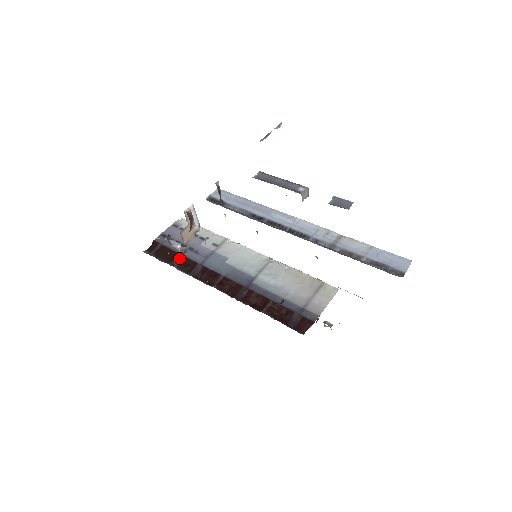
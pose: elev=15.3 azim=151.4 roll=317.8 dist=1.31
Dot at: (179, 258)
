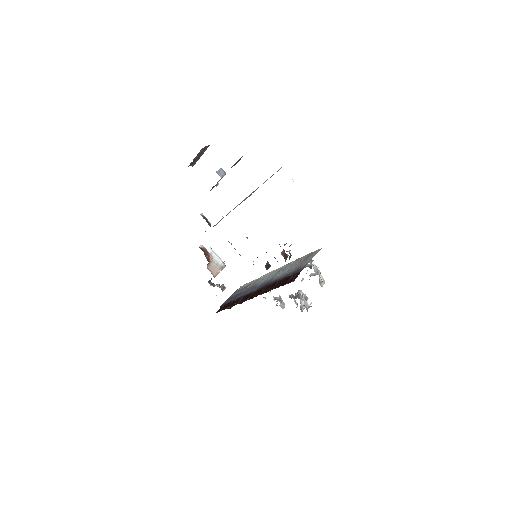
Dot at: (232, 303)
